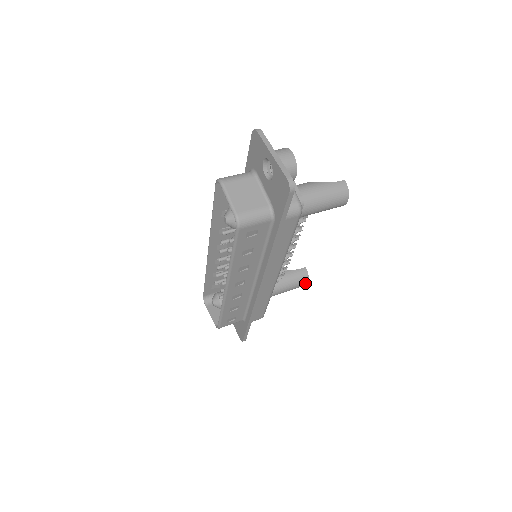
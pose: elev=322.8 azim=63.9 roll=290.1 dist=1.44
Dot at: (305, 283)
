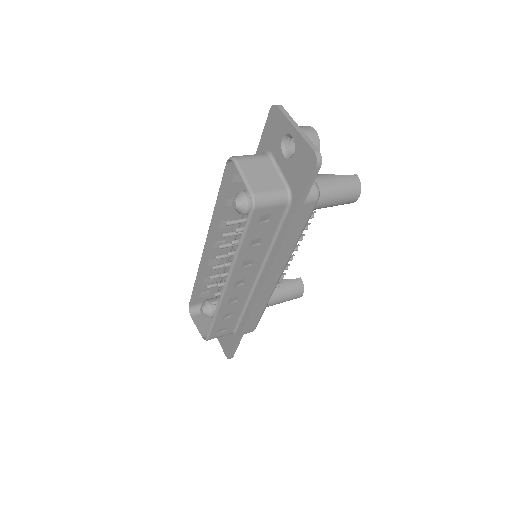
Dot at: (300, 295)
